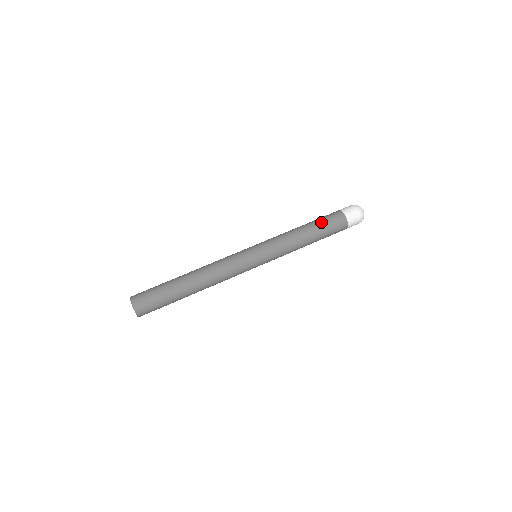
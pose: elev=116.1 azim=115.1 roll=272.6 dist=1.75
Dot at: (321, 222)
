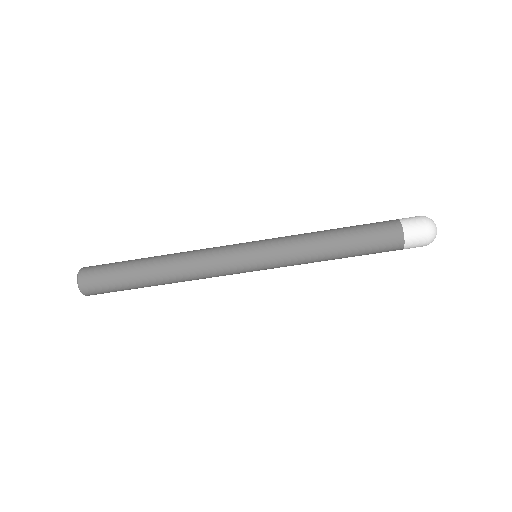
Dot at: (364, 238)
